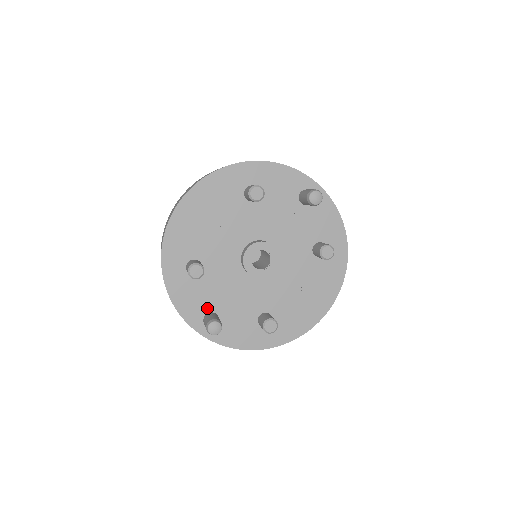
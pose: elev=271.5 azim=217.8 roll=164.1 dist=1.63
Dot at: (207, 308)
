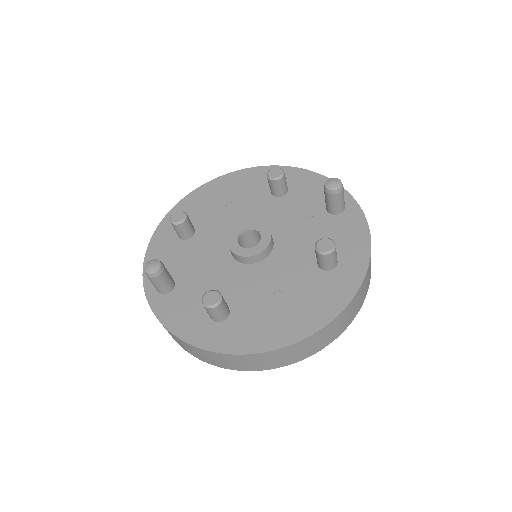
Dot at: (171, 273)
